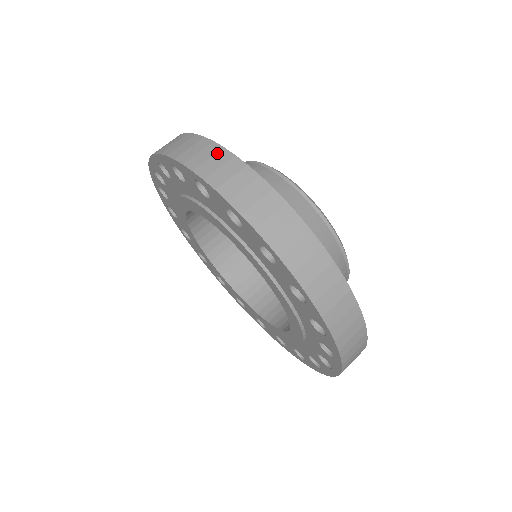
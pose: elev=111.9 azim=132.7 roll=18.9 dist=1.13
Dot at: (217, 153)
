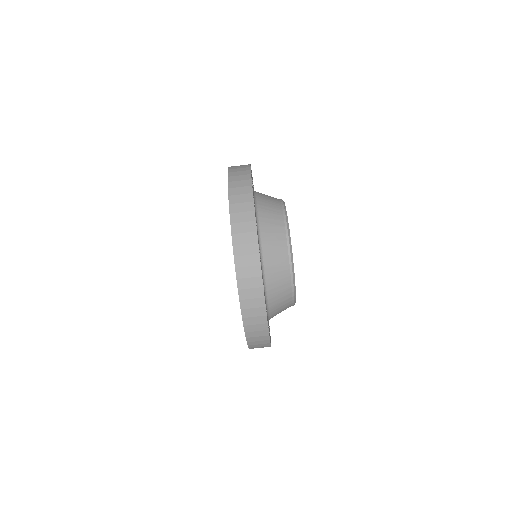
Dot at: (261, 317)
